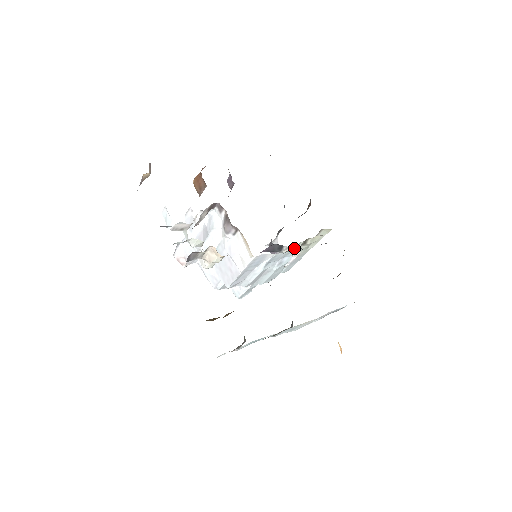
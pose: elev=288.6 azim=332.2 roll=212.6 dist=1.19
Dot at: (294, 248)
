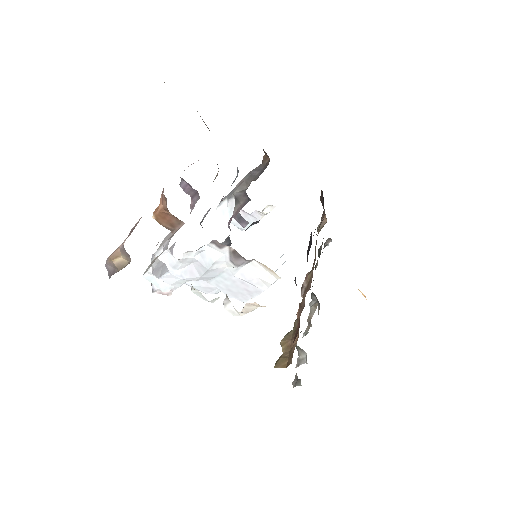
Dot at: occluded
